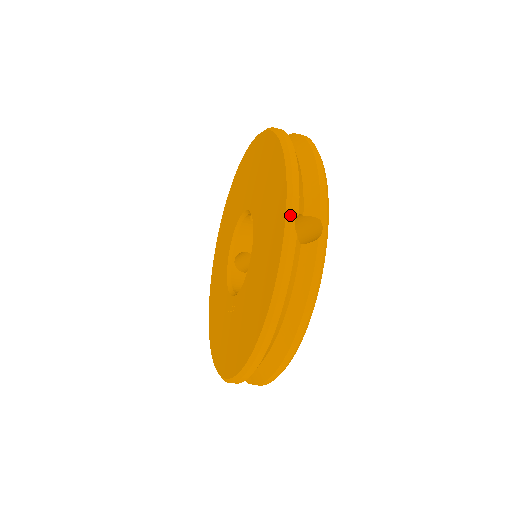
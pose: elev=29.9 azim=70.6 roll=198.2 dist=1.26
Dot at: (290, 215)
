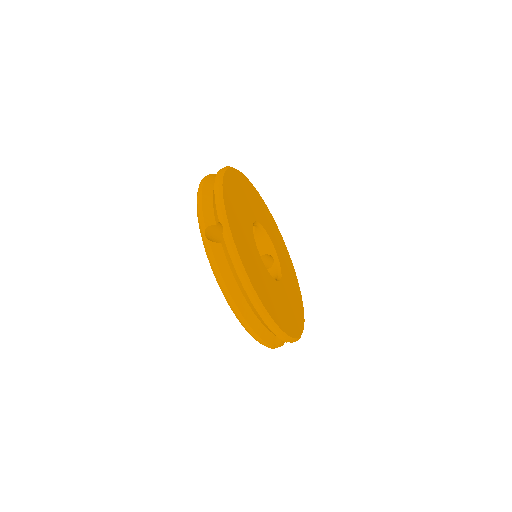
Dot at: (201, 232)
